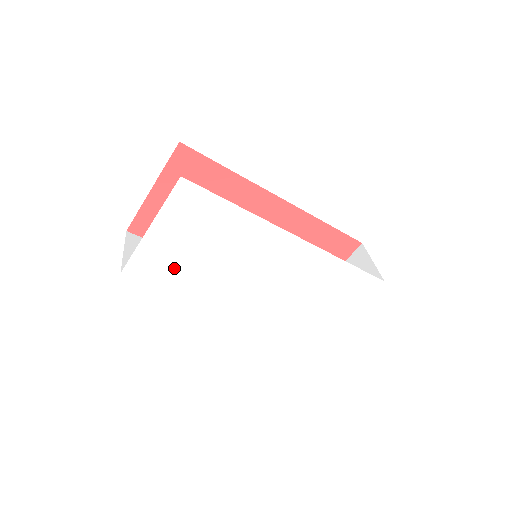
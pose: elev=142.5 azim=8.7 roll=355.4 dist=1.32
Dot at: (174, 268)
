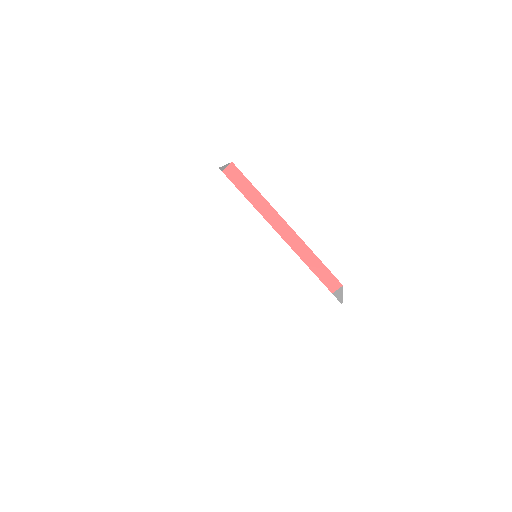
Dot at: (196, 233)
